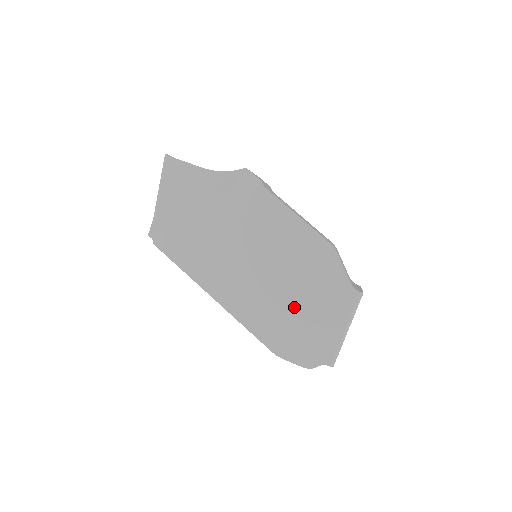
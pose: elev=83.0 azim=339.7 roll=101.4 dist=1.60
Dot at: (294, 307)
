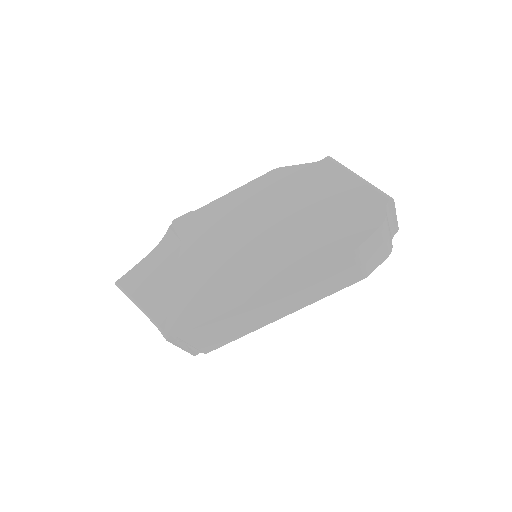
Dot at: (312, 216)
